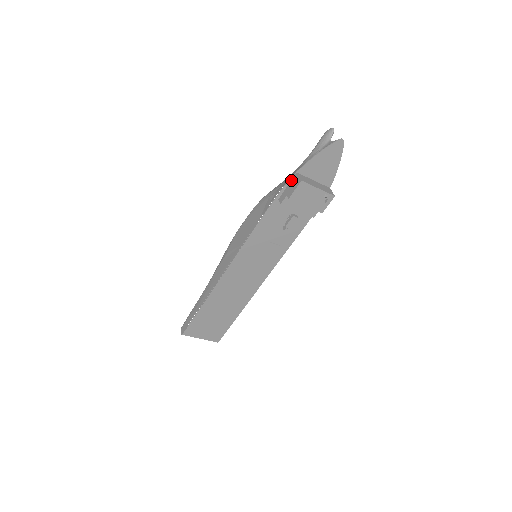
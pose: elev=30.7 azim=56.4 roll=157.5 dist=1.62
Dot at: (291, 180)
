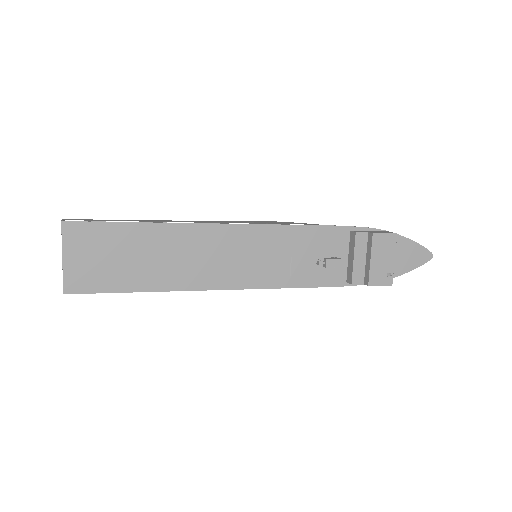
Dot at: (377, 230)
